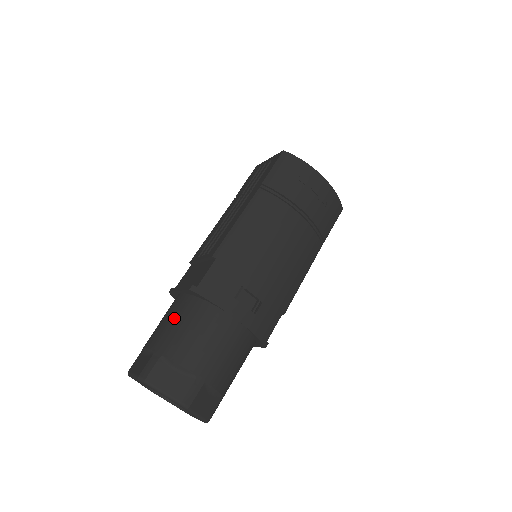
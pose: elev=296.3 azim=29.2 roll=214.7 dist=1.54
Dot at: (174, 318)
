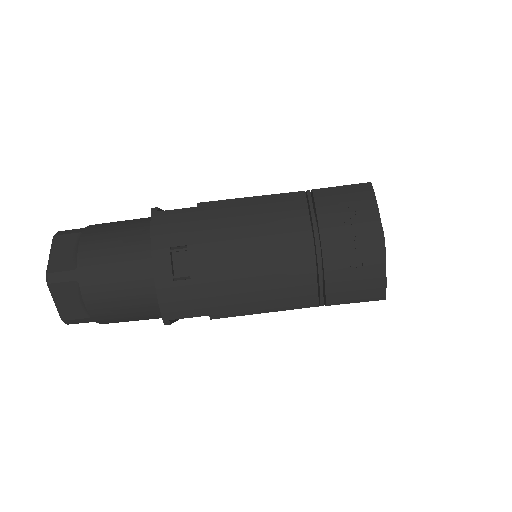
Dot at: (126, 221)
